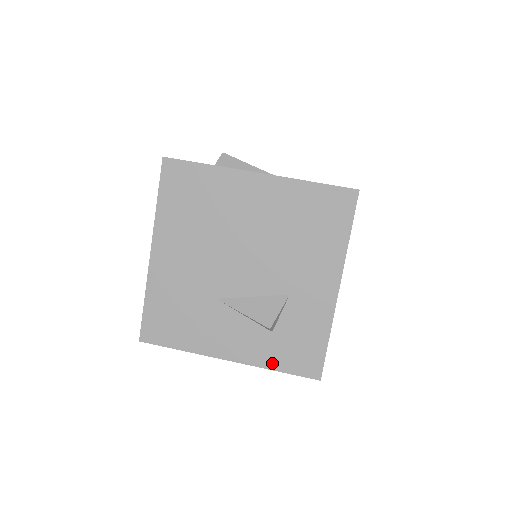
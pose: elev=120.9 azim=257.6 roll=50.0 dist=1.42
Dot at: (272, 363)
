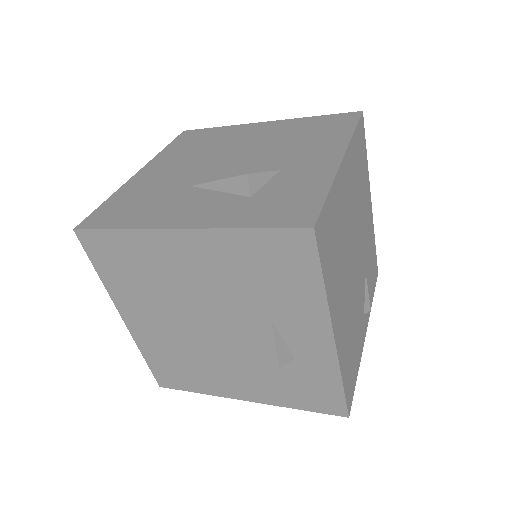
Dot at: (242, 222)
